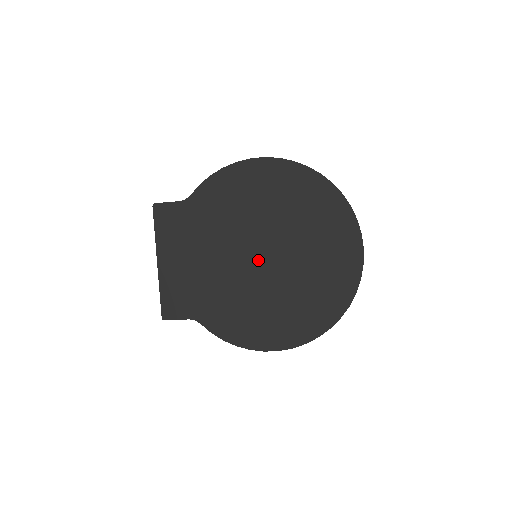
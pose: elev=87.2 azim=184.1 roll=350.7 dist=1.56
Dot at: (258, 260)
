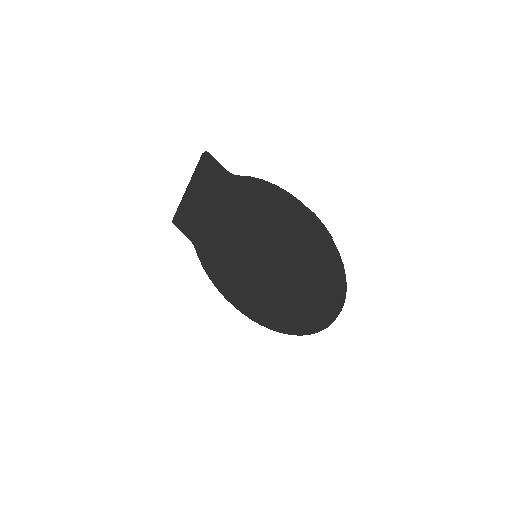
Dot at: (255, 260)
